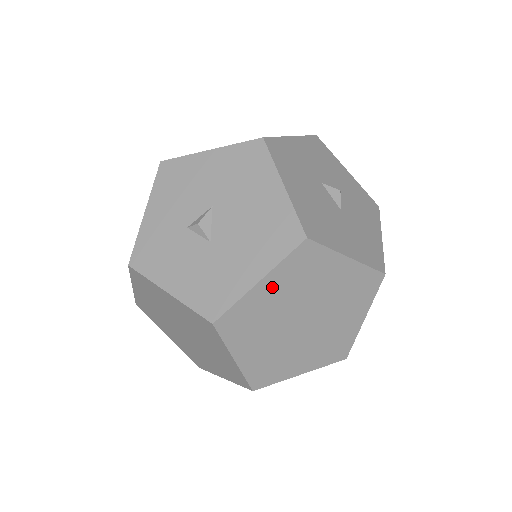
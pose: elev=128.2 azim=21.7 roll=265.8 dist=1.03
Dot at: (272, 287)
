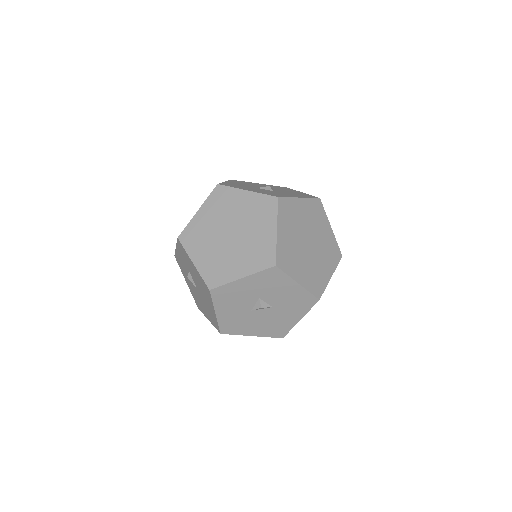
Dot at: occluded
